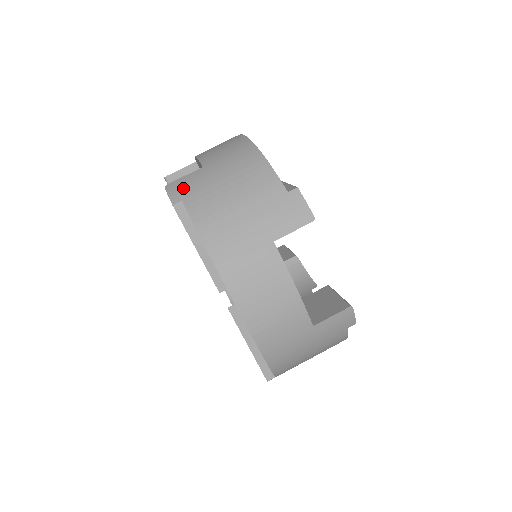
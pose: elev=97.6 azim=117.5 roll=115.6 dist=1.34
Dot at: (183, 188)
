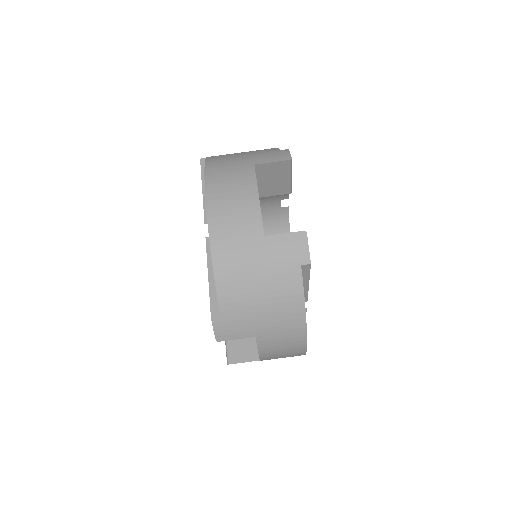
Dot at: occluded
